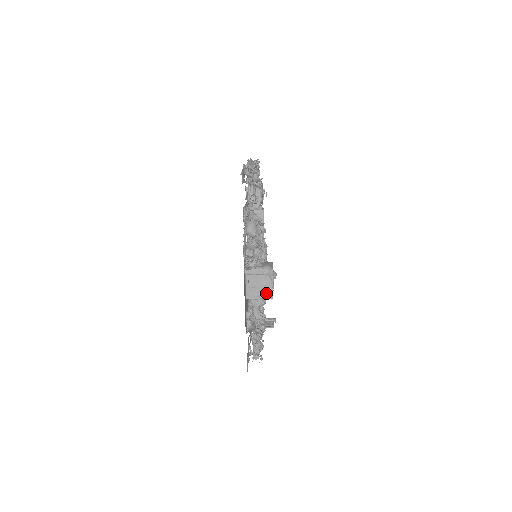
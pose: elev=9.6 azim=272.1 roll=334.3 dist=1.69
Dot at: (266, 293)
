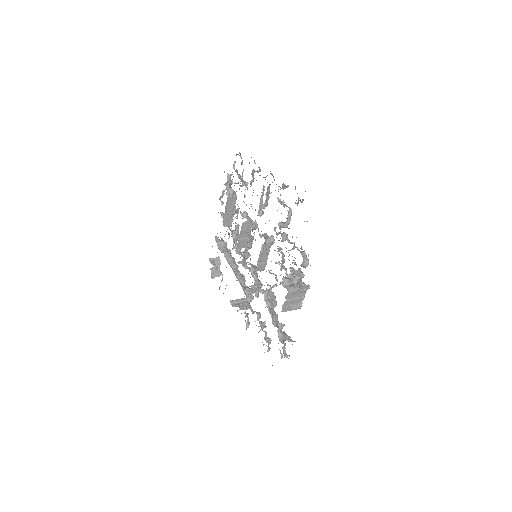
Dot at: (297, 306)
